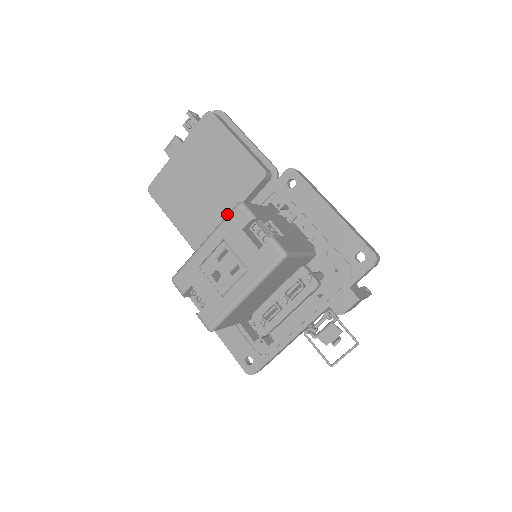
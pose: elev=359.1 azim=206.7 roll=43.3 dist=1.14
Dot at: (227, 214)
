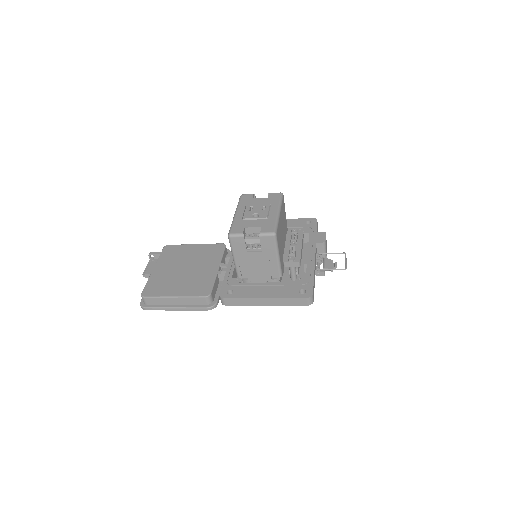
Dot at: (216, 269)
